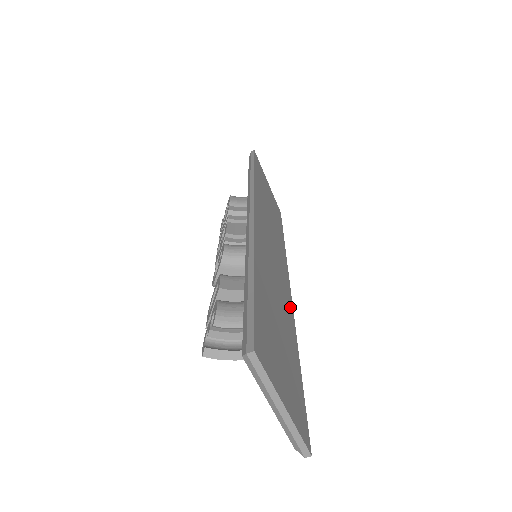
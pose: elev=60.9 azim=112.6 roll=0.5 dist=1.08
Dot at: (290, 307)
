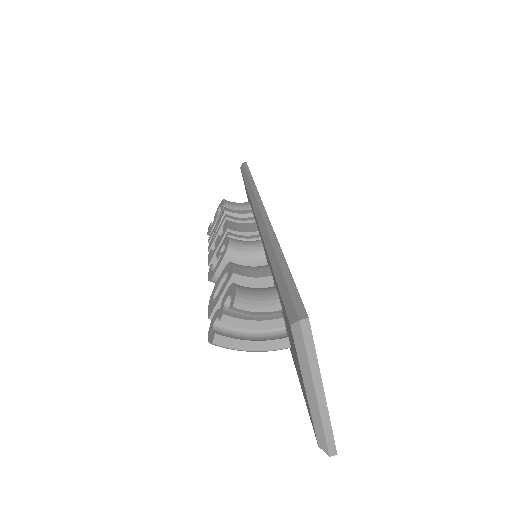
Dot at: occluded
